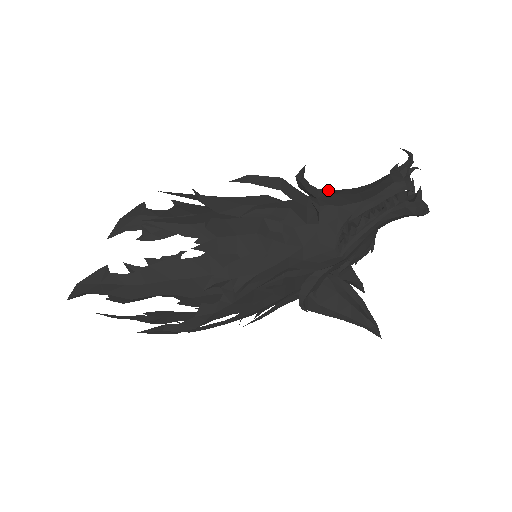
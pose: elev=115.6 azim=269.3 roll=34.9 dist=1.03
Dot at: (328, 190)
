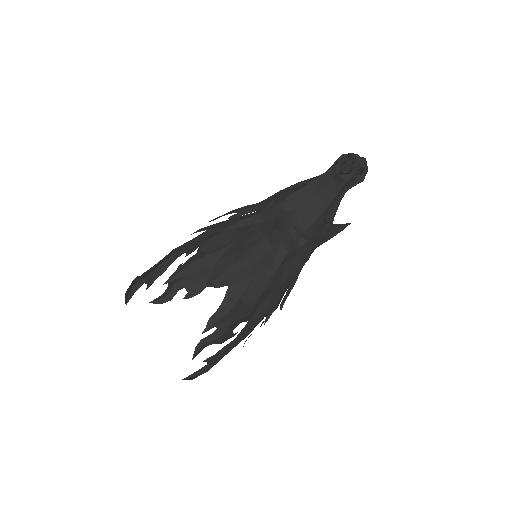
Dot at: (291, 201)
